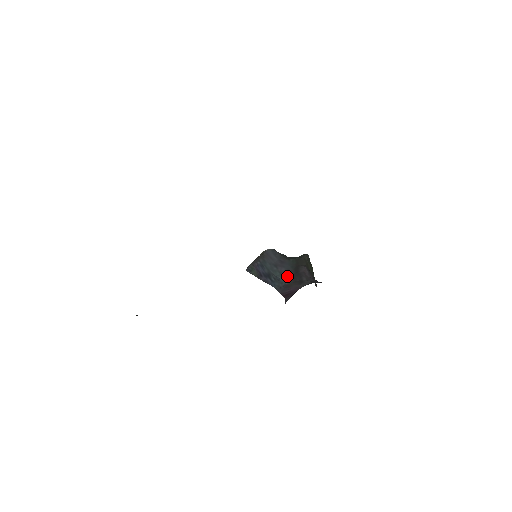
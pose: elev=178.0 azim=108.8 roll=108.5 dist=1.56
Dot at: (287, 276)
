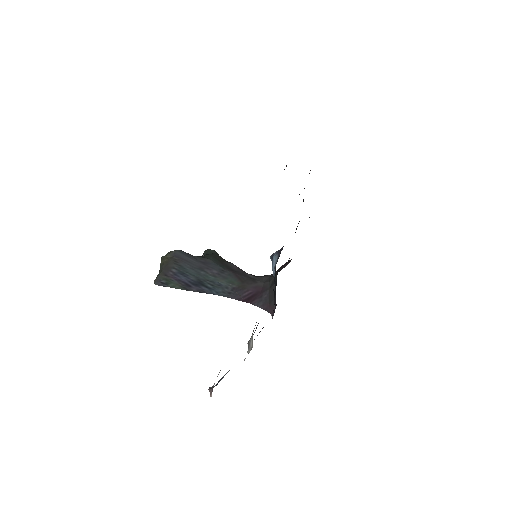
Dot at: (227, 278)
